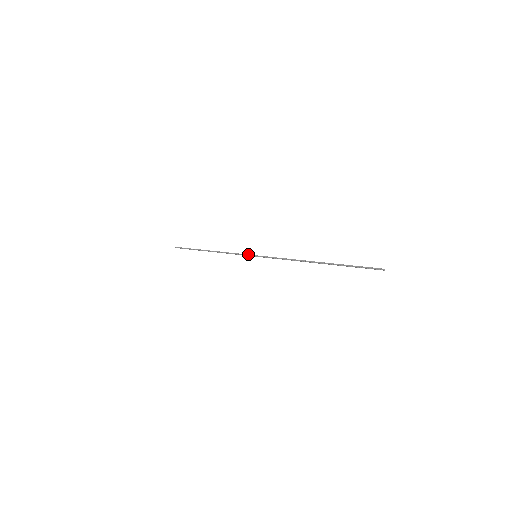
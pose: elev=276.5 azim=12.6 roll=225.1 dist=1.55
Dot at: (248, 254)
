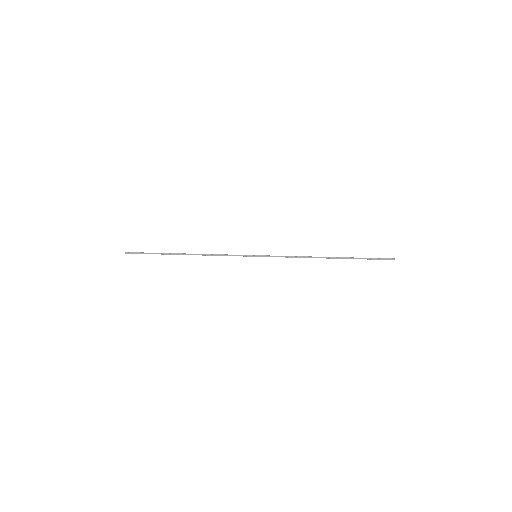
Dot at: occluded
